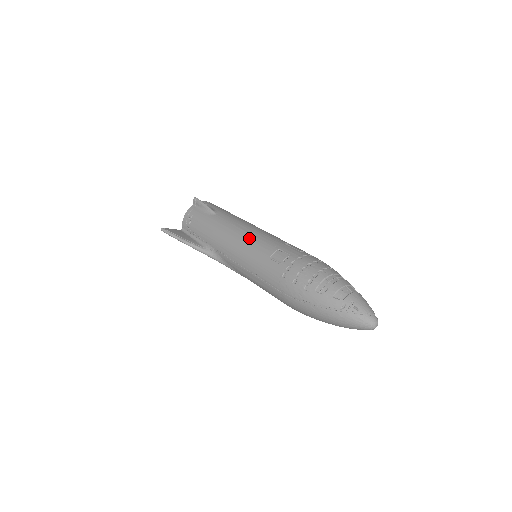
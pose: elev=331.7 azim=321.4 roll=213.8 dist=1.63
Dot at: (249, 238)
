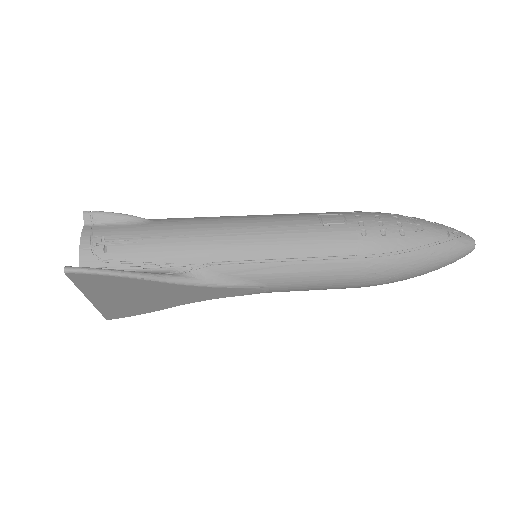
Dot at: (260, 220)
